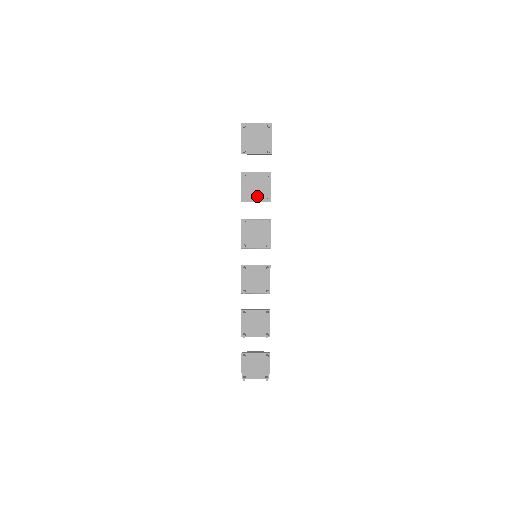
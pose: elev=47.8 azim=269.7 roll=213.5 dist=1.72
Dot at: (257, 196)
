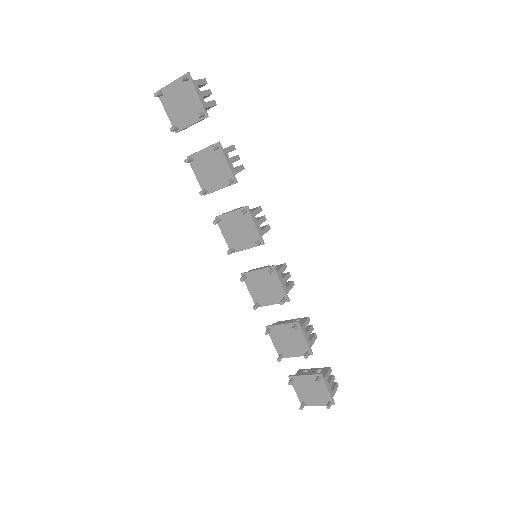
Dot at: (217, 181)
